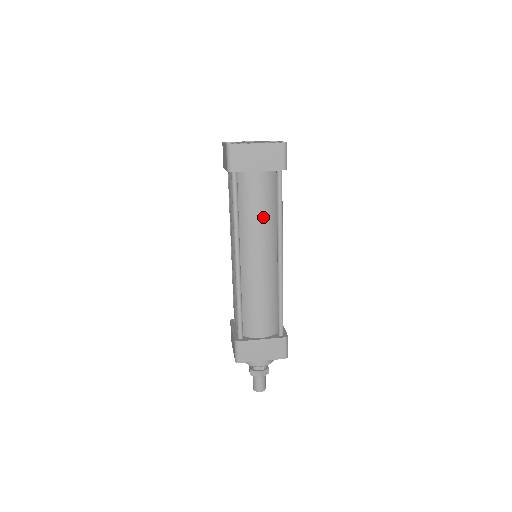
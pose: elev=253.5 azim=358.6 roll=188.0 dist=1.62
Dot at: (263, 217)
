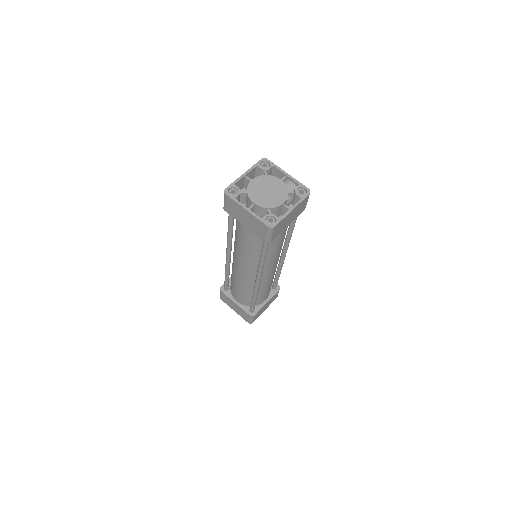
Dot at: (247, 251)
